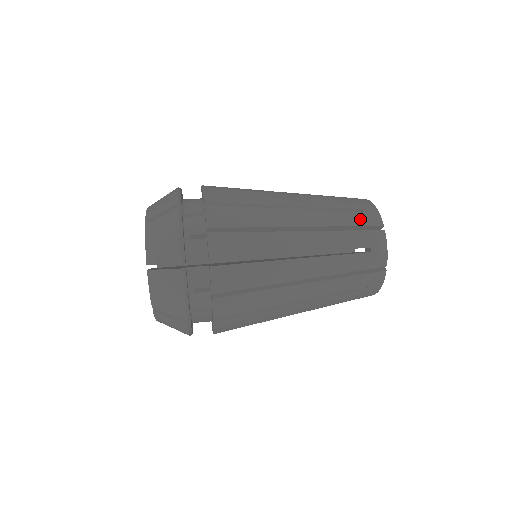
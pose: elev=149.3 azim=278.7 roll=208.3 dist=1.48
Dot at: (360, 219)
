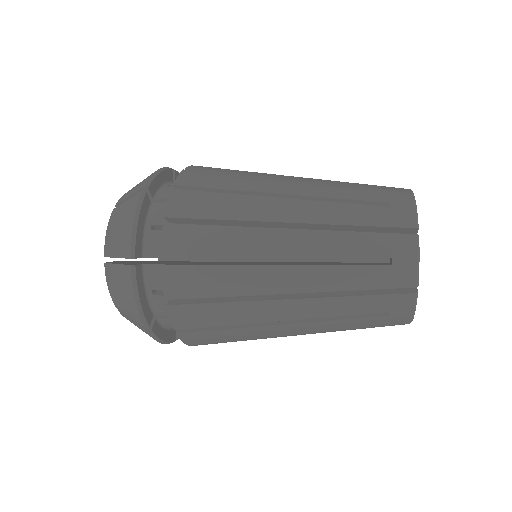
Dot at: (379, 186)
